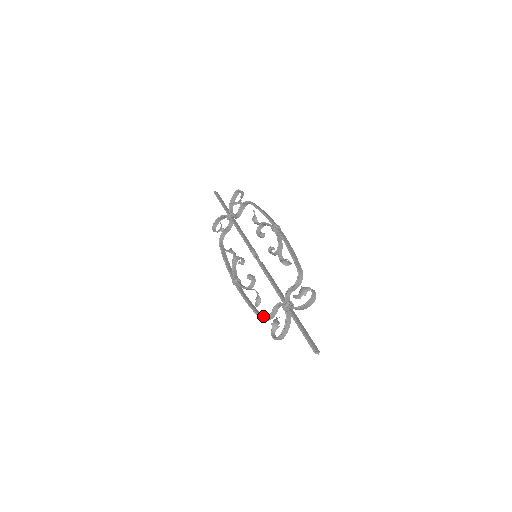
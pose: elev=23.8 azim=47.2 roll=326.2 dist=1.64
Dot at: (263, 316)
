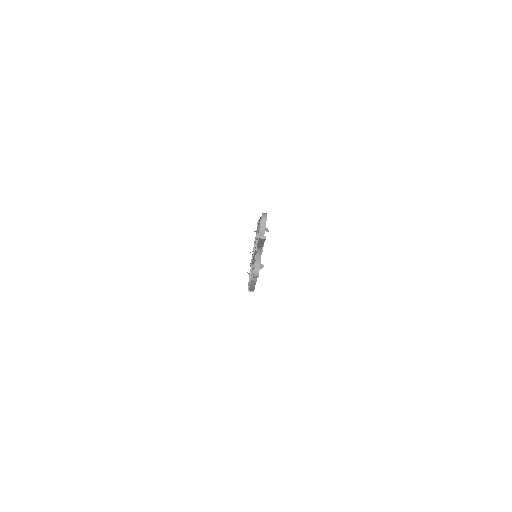
Dot at: (256, 279)
